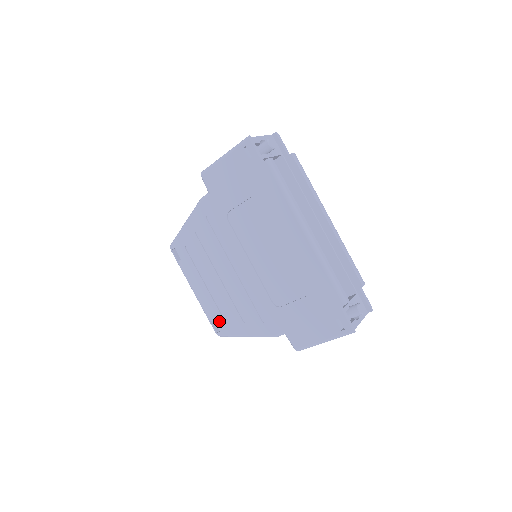
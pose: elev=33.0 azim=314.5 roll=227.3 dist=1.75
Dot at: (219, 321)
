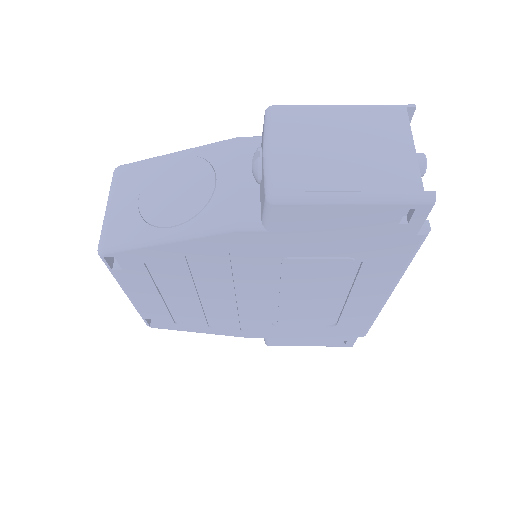
Dot at: (164, 321)
